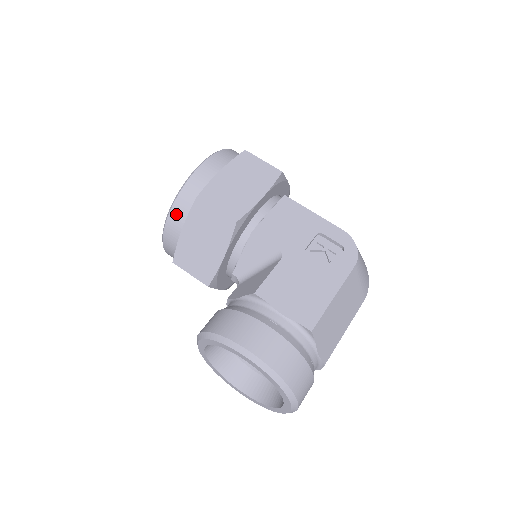
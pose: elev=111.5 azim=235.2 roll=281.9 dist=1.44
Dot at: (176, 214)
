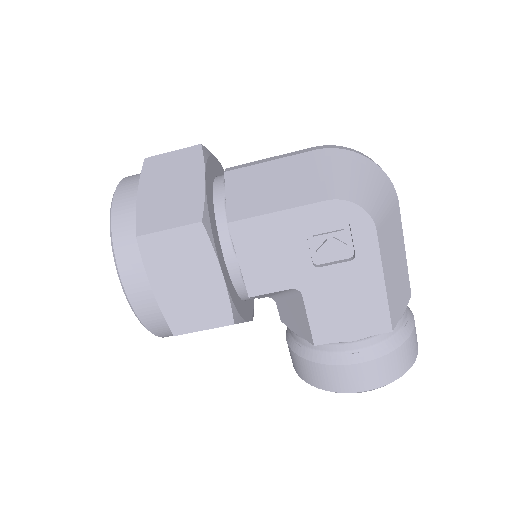
Dot at: occluded
